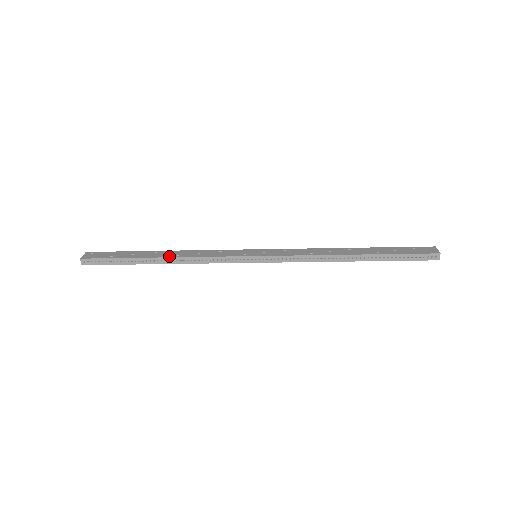
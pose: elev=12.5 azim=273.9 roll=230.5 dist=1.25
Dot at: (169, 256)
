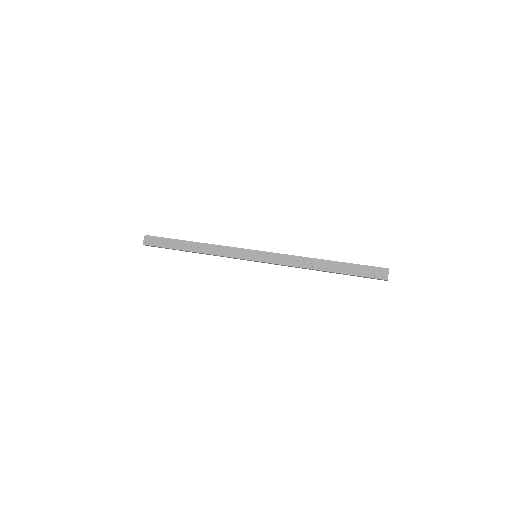
Dot at: (197, 251)
